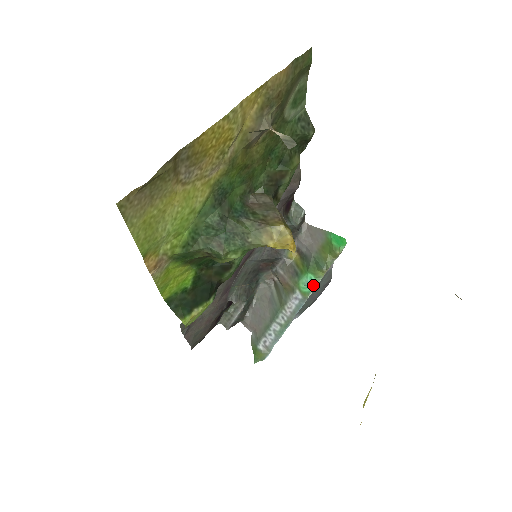
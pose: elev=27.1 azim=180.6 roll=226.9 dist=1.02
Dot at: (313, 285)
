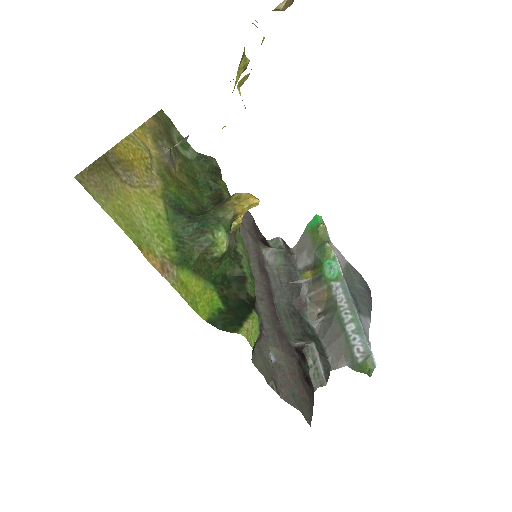
Dot at: (335, 265)
